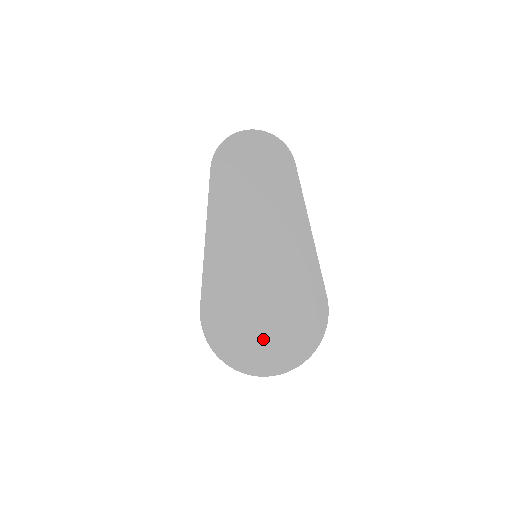
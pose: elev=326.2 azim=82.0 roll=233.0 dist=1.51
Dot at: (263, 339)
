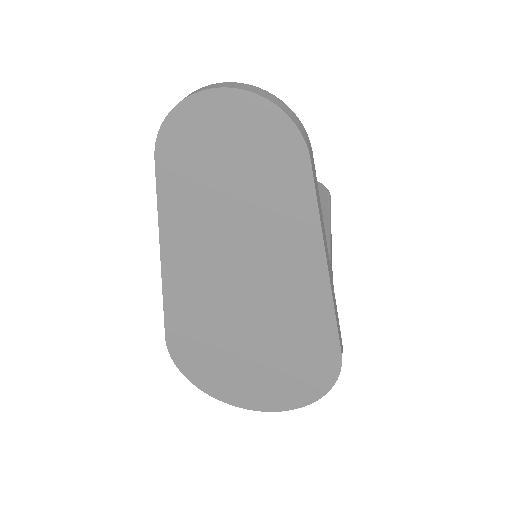
Dot at: (247, 379)
